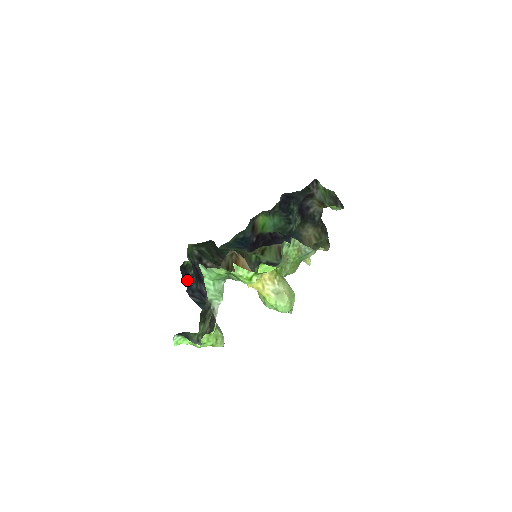
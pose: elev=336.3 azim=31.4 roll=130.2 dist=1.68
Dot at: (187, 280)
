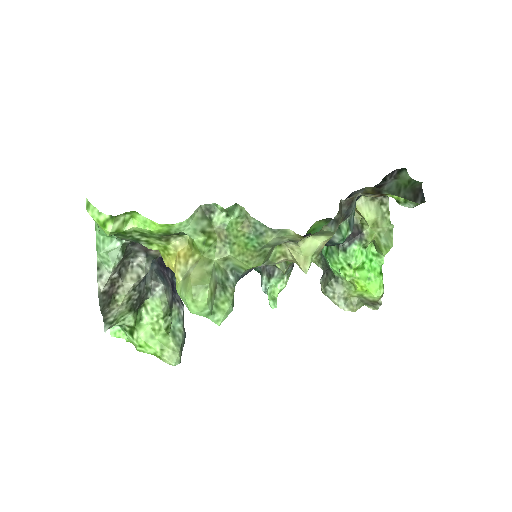
Dot at: occluded
